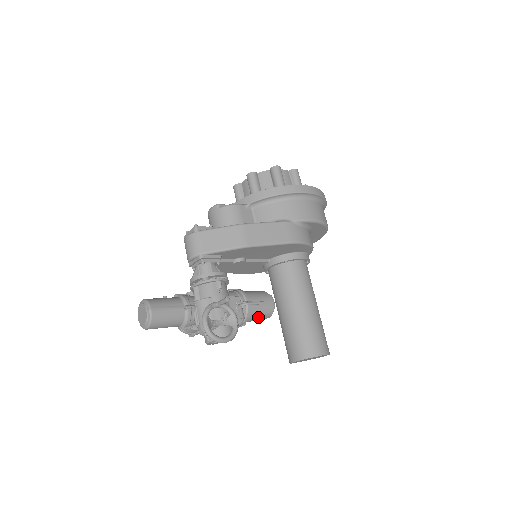
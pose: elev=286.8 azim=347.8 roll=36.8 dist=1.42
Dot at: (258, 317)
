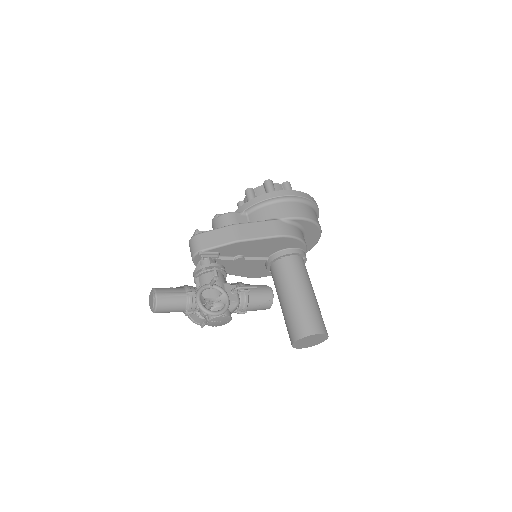
Dot at: (258, 305)
